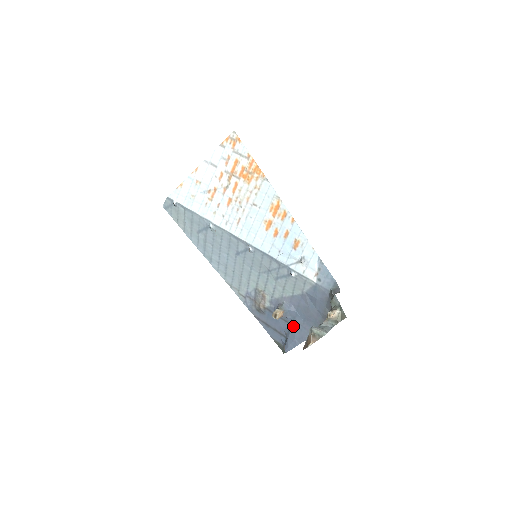
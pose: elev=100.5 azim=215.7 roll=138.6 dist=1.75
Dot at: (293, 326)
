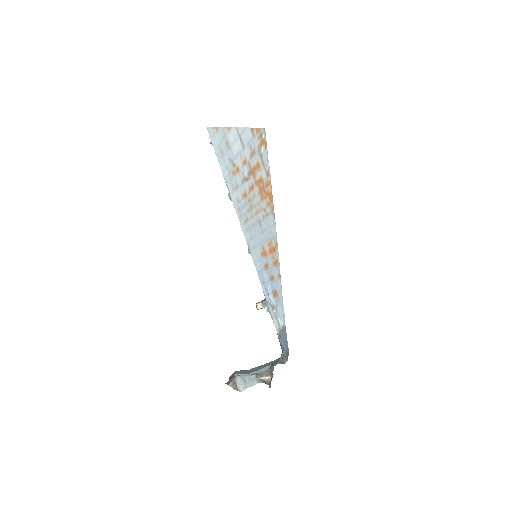
Dot at: occluded
